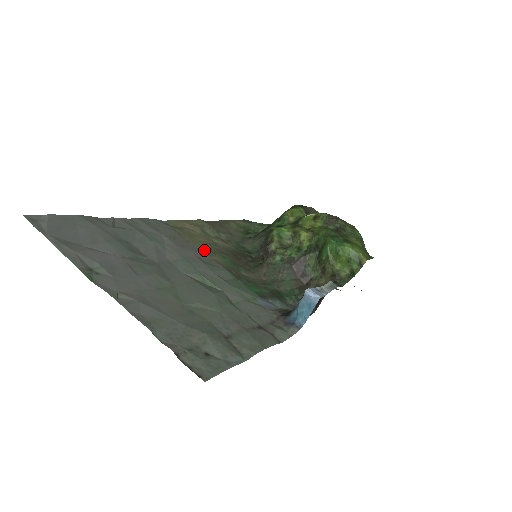
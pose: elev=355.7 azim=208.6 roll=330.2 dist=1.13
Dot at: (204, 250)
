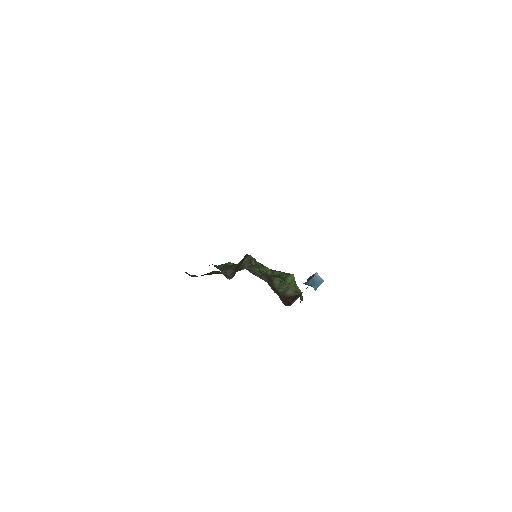
Dot at: occluded
